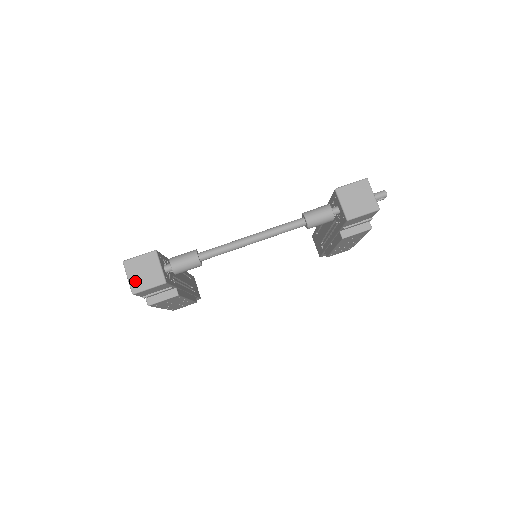
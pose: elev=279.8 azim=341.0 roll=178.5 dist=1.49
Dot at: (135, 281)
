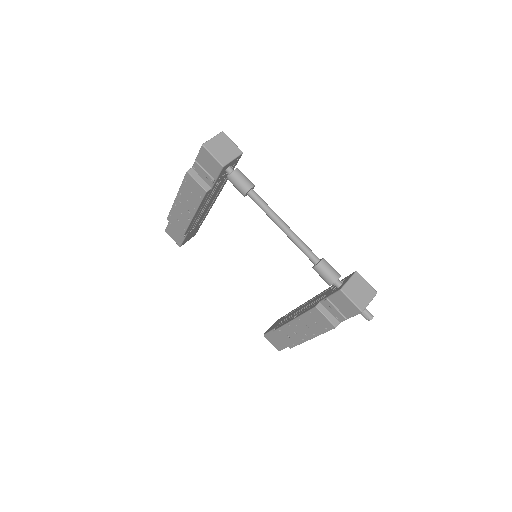
Dot at: (213, 144)
